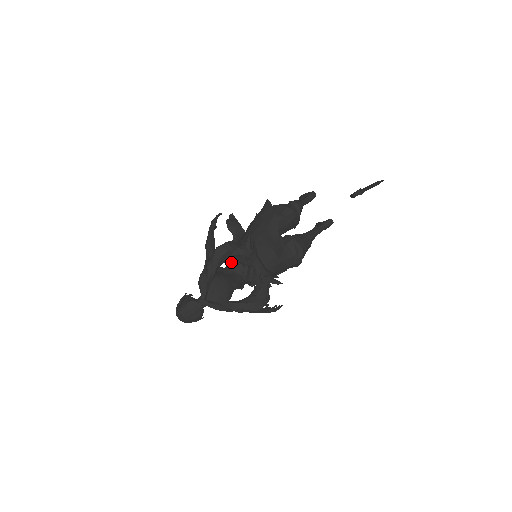
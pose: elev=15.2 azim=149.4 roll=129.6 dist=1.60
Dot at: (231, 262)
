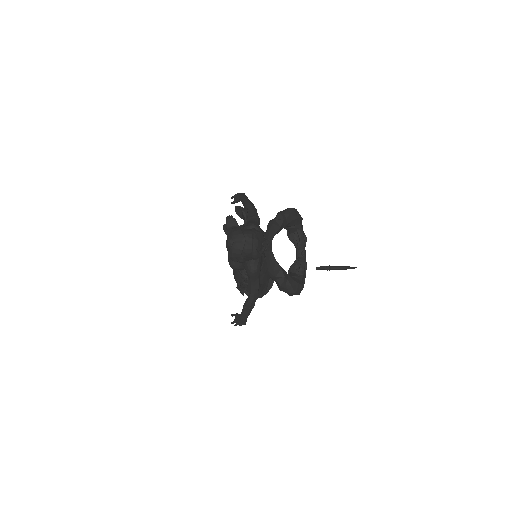
Dot at: occluded
